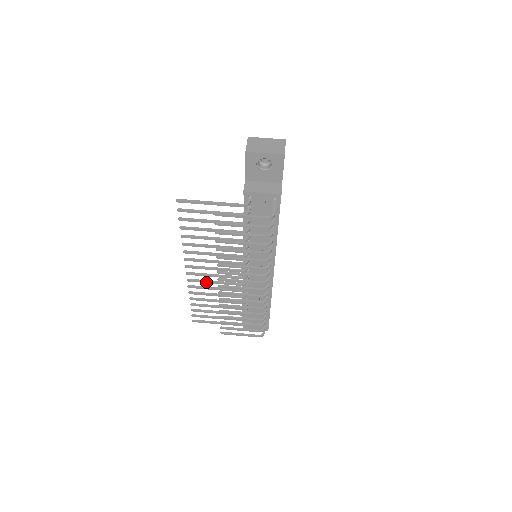
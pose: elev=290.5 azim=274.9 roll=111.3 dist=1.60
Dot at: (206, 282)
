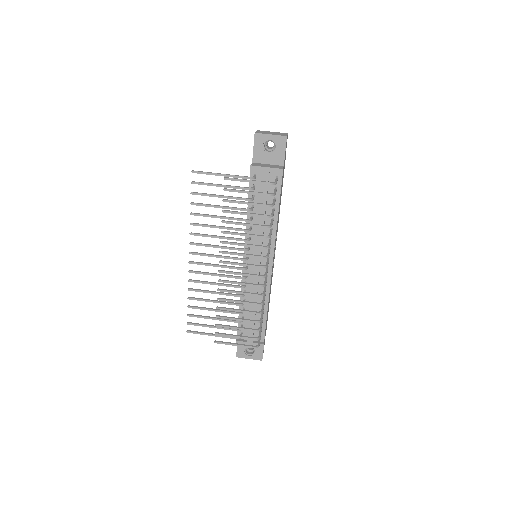
Dot at: (207, 274)
